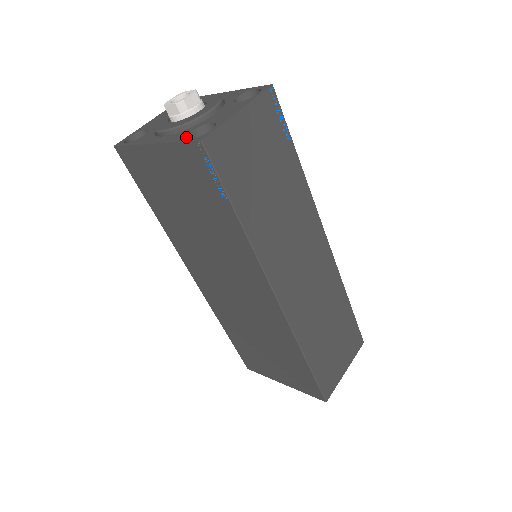
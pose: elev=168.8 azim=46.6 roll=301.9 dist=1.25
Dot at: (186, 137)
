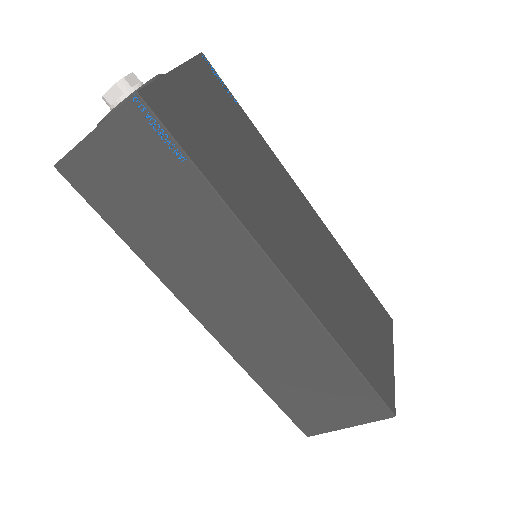
Dot at: occluded
